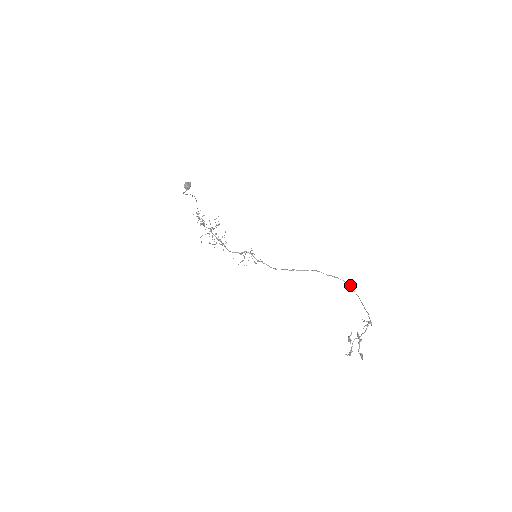
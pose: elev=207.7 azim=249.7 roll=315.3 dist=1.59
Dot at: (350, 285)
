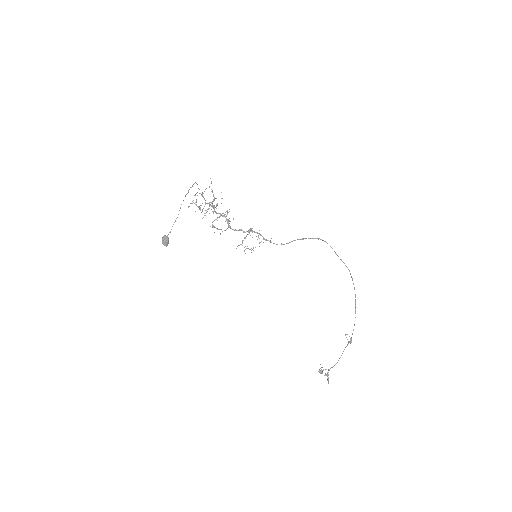
Dot at: (352, 280)
